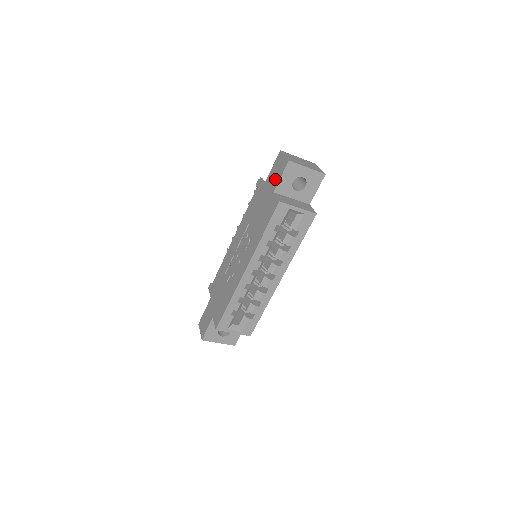
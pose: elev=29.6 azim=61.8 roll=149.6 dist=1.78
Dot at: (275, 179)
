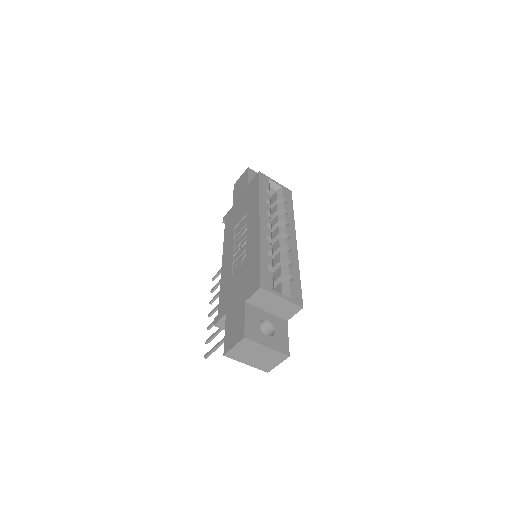
Dot at: (243, 185)
